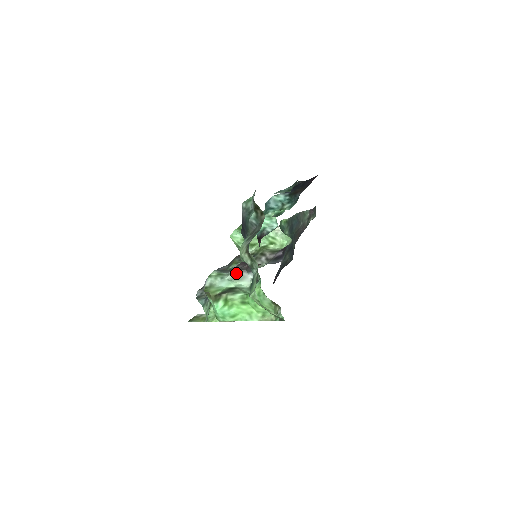
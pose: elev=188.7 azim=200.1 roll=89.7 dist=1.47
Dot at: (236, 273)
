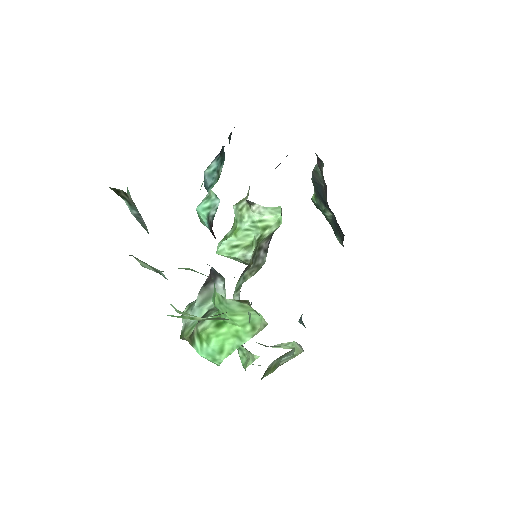
Dot at: (203, 292)
